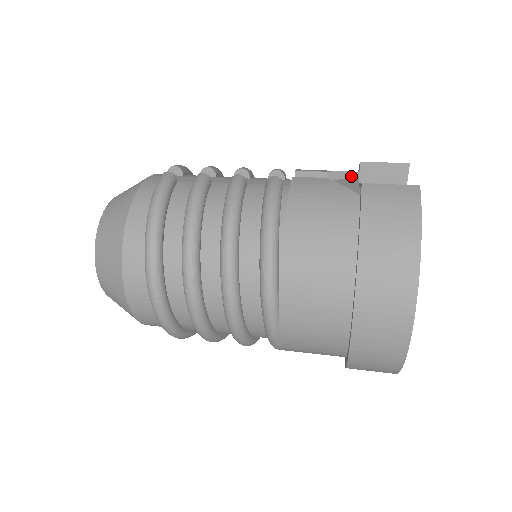
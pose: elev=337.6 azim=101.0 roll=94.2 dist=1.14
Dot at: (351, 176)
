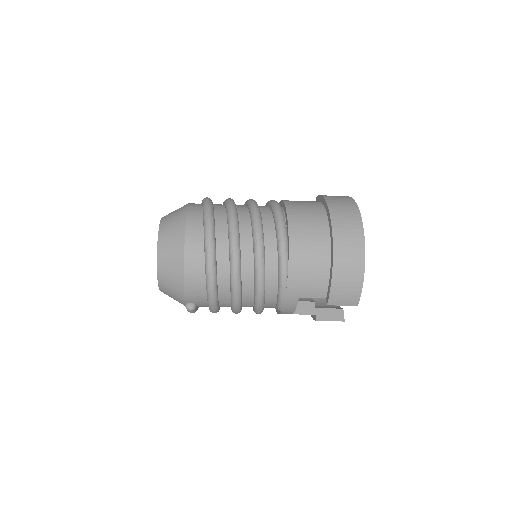
Dot at: occluded
